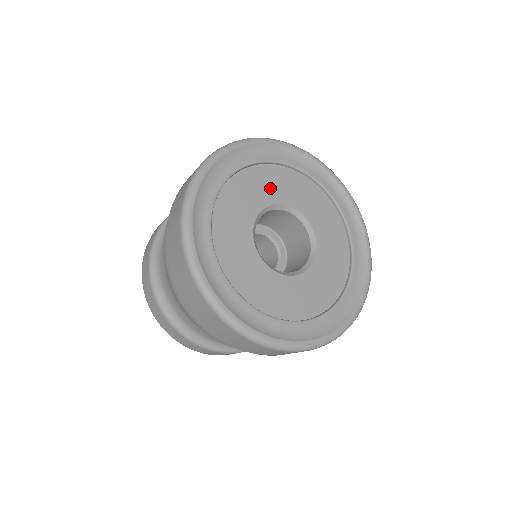
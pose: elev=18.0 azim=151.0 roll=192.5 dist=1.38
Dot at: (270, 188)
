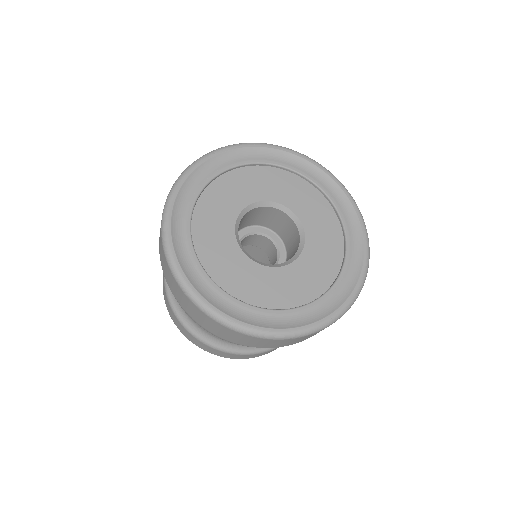
Dot at: (270, 187)
